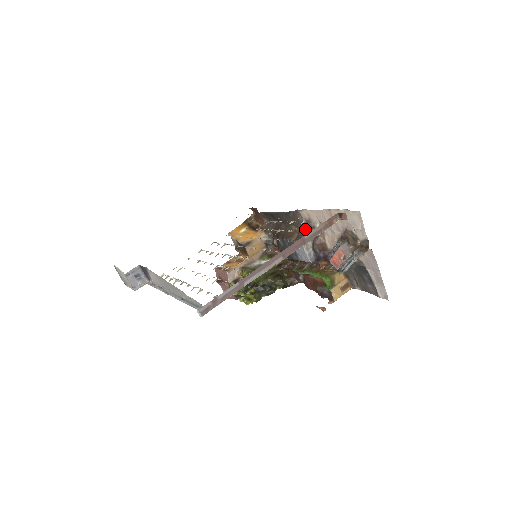
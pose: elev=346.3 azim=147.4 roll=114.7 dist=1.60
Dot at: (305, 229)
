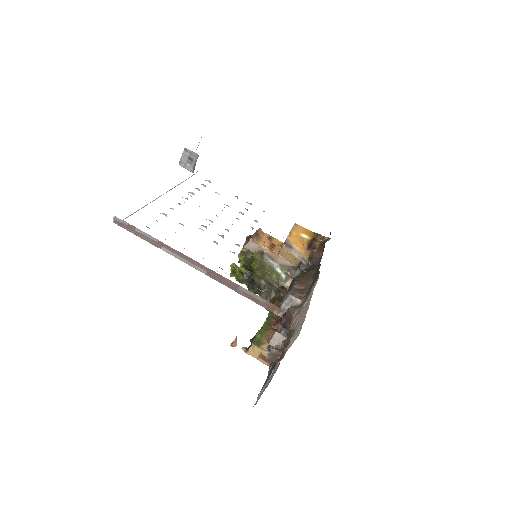
Dot at: (307, 293)
